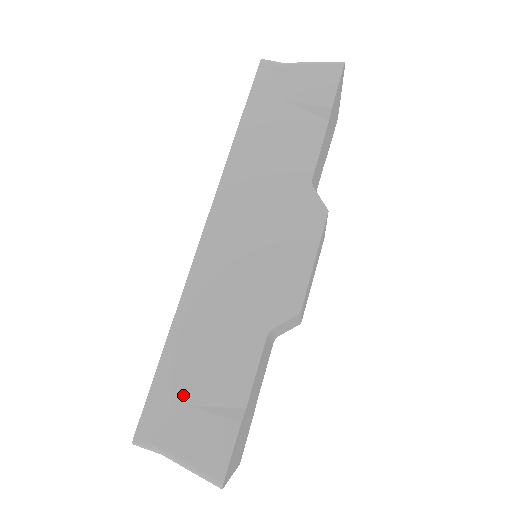
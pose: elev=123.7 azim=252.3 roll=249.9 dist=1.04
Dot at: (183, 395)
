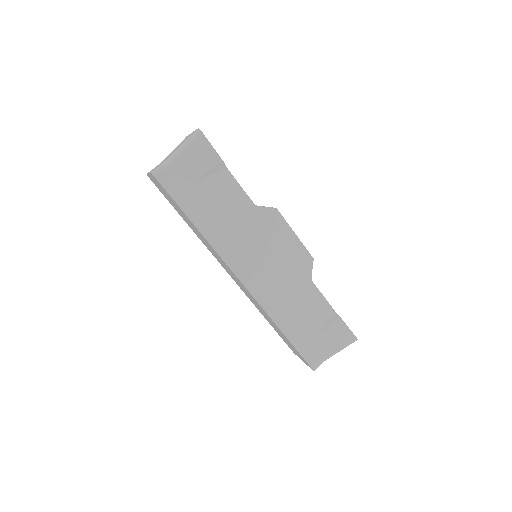
Dot at: (311, 337)
